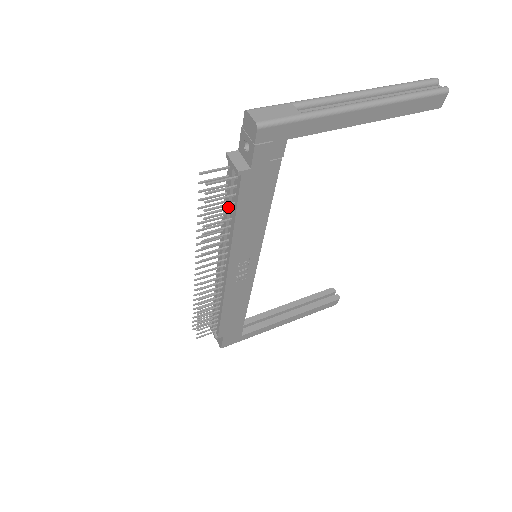
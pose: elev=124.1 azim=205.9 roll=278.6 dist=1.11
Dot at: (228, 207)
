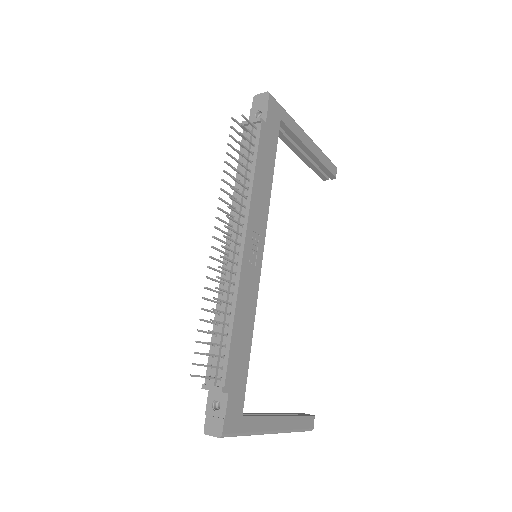
Dot at: (247, 161)
